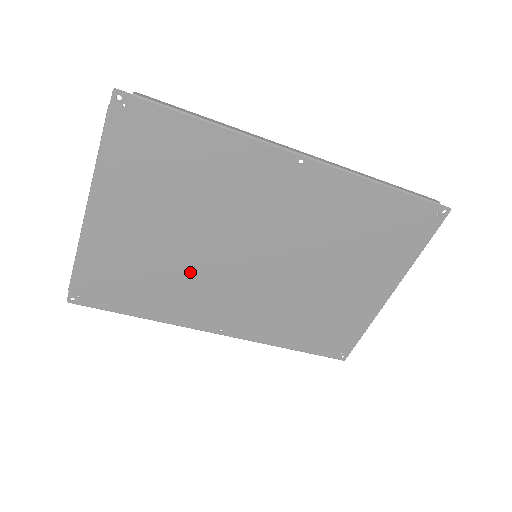
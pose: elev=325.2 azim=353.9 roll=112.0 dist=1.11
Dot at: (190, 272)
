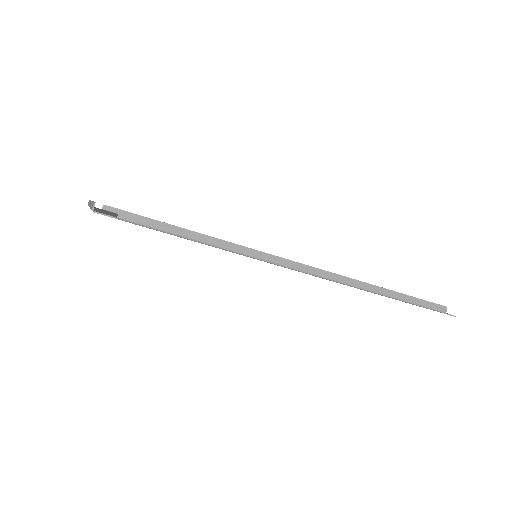
Dot at: occluded
